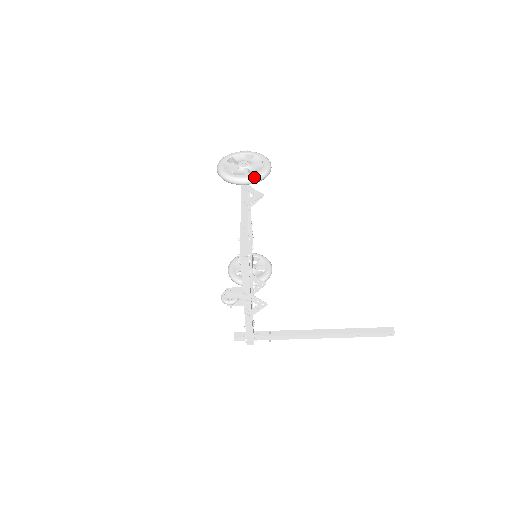
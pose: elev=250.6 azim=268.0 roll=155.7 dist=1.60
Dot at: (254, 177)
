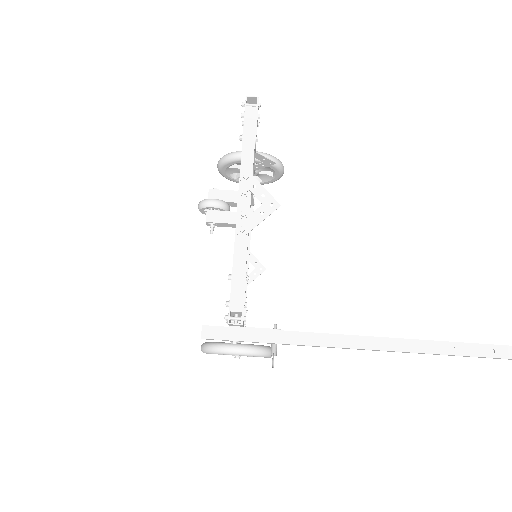
Dot at: (264, 153)
